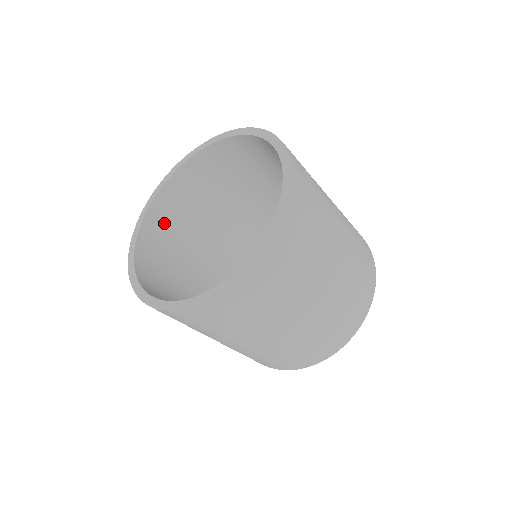
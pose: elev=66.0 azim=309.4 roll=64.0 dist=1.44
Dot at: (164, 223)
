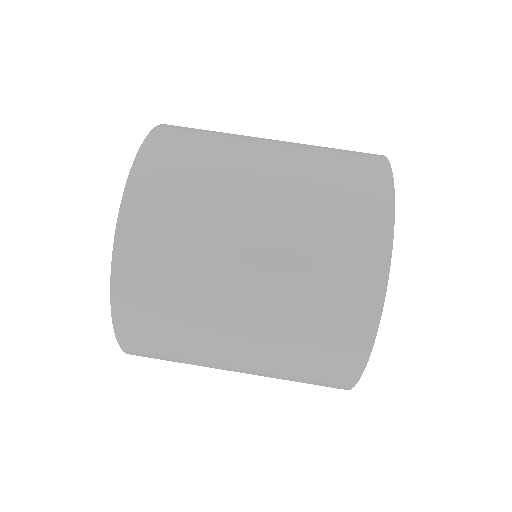
Dot at: occluded
